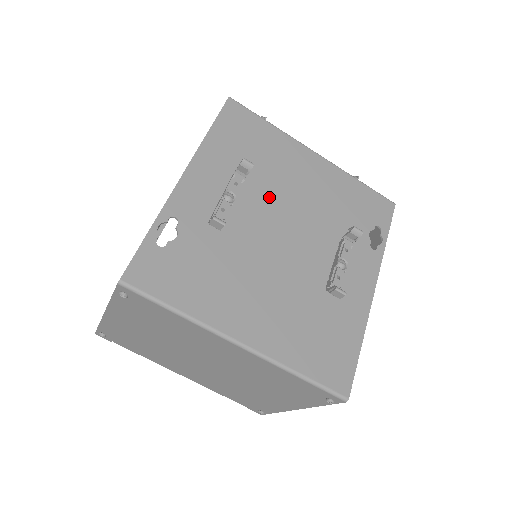
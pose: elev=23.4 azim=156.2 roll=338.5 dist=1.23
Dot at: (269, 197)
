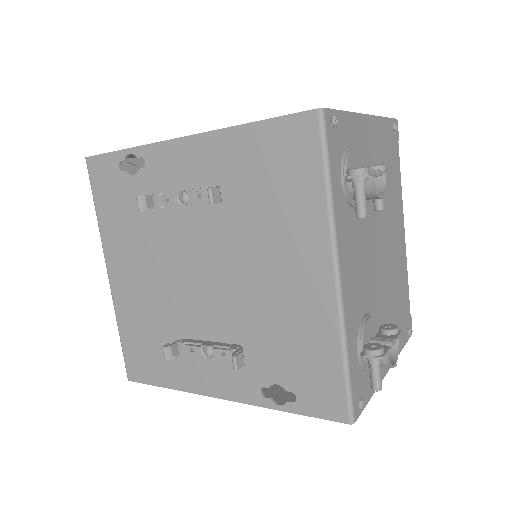
Dot at: (227, 240)
